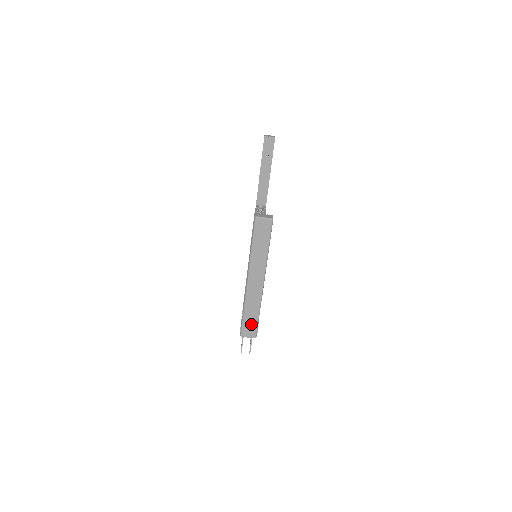
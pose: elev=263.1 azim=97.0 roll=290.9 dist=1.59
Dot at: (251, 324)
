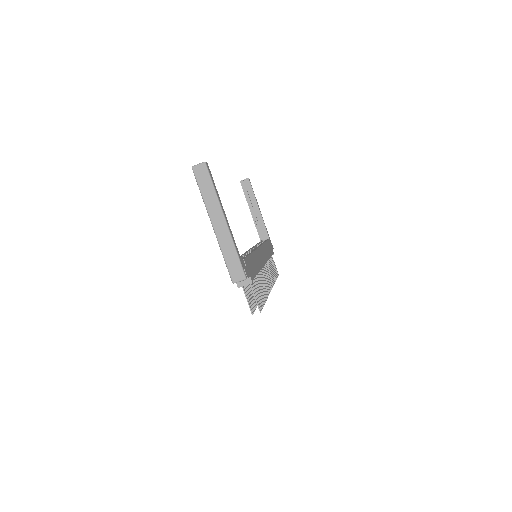
Dot at: (235, 266)
